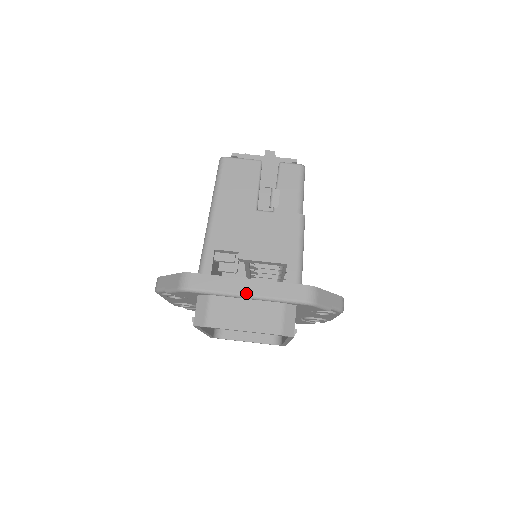
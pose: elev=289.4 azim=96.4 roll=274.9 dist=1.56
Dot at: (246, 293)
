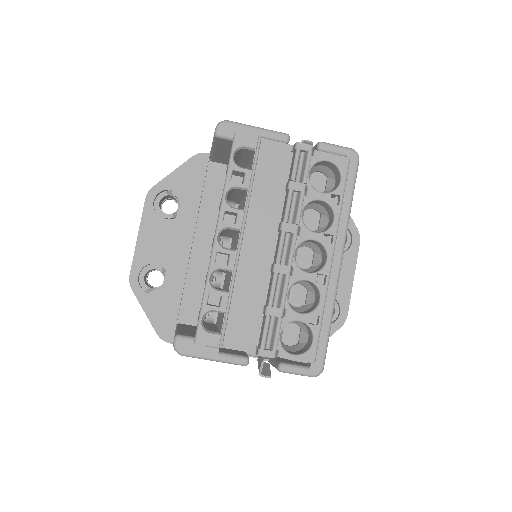
Dot at: occluded
